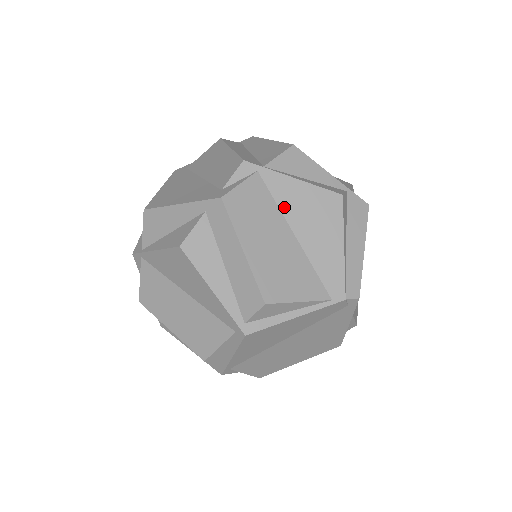
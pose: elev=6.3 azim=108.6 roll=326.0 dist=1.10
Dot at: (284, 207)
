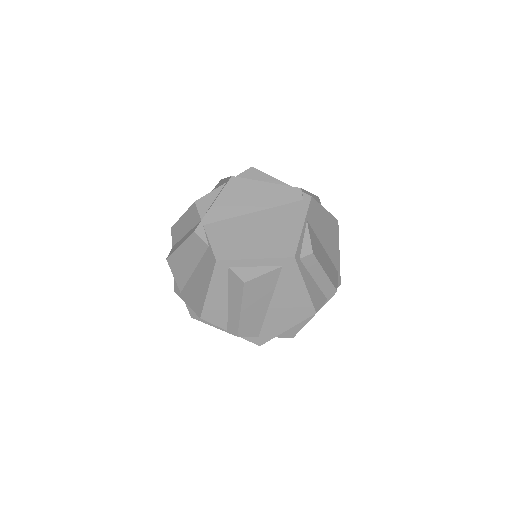
Dot at: occluded
